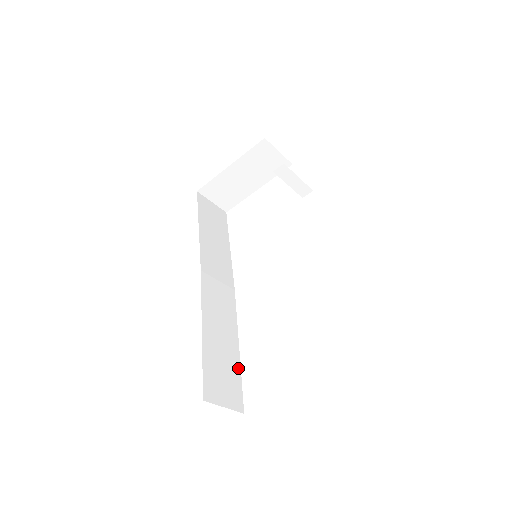
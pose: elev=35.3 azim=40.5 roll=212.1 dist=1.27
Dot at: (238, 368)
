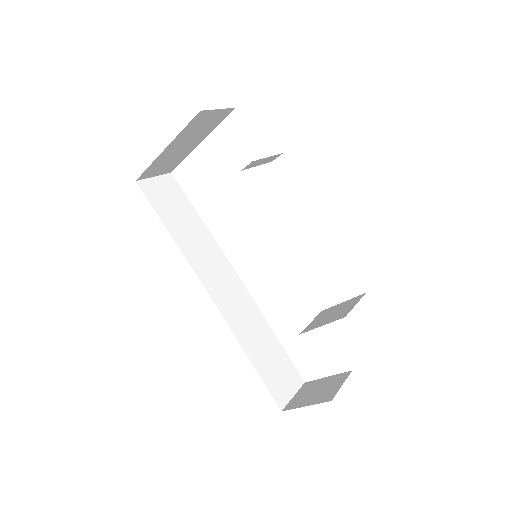
Dot at: (281, 349)
